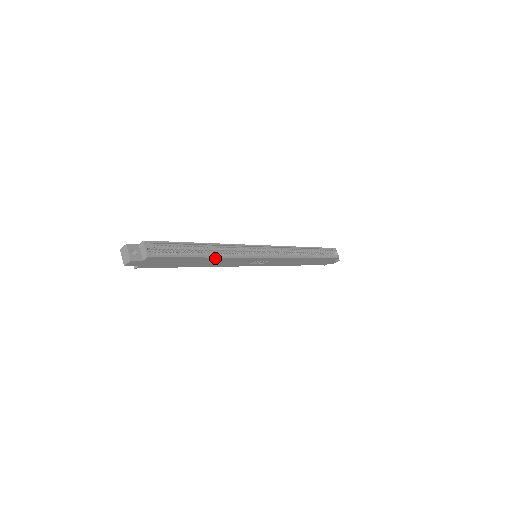
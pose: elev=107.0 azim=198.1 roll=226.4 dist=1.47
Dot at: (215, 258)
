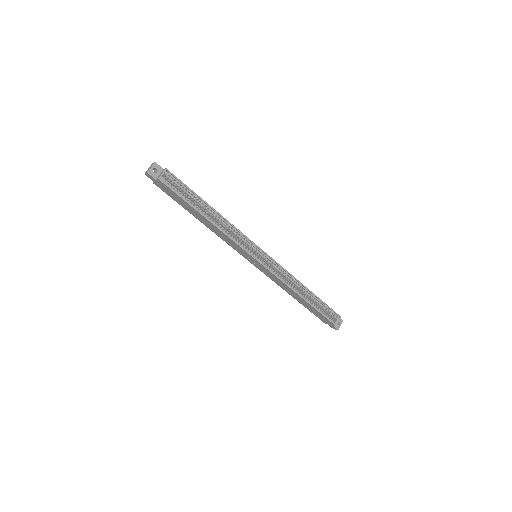
Dot at: (212, 223)
